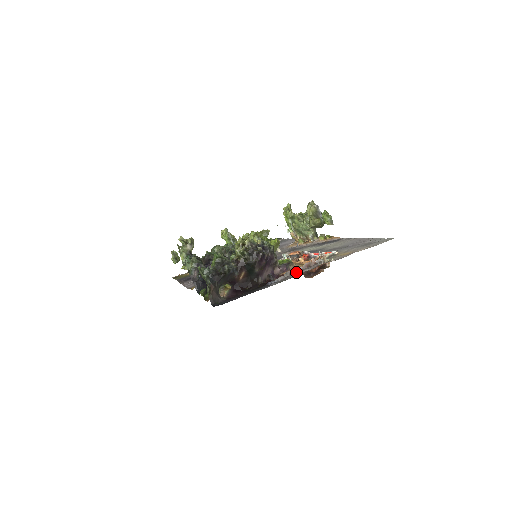
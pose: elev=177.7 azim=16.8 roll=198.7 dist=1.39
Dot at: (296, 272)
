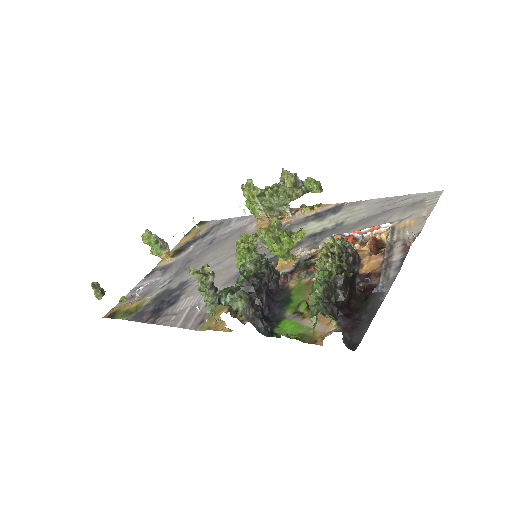
Dot at: (386, 264)
